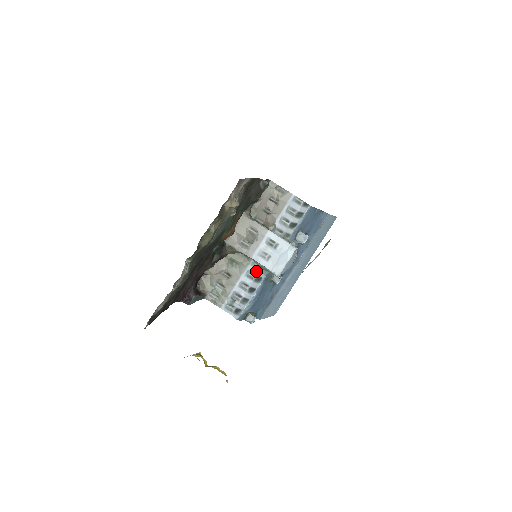
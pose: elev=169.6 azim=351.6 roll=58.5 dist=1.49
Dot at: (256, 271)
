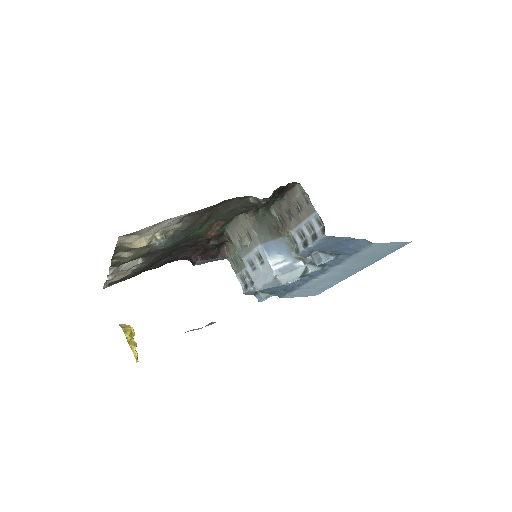
Dot at: occluded
